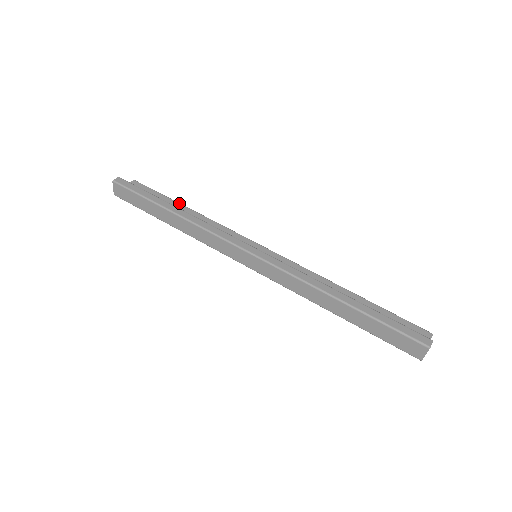
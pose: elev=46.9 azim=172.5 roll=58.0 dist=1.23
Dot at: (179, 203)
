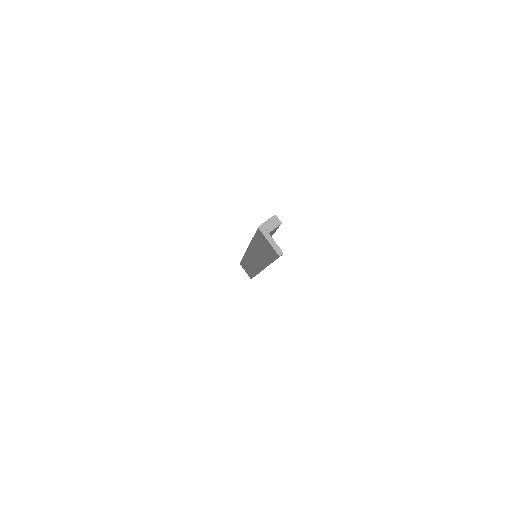
Dot at: occluded
